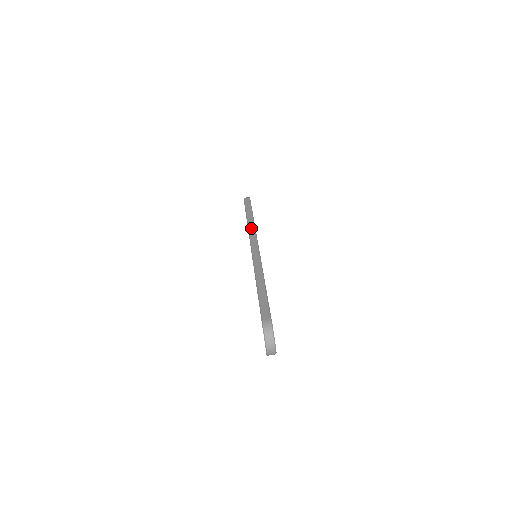
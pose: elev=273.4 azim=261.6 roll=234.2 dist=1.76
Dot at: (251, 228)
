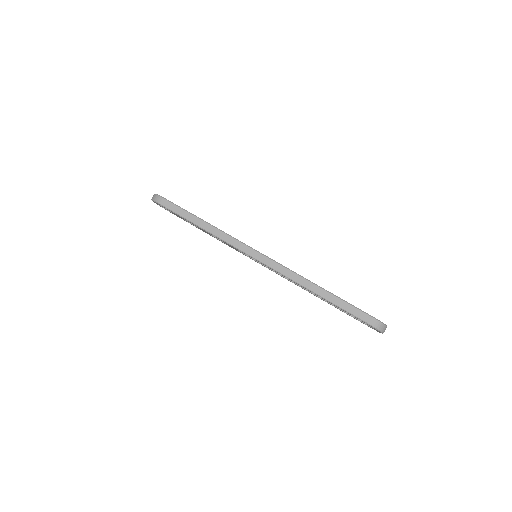
Dot at: (225, 238)
